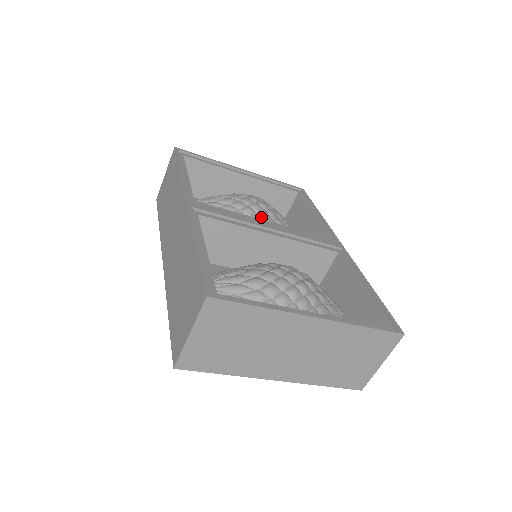
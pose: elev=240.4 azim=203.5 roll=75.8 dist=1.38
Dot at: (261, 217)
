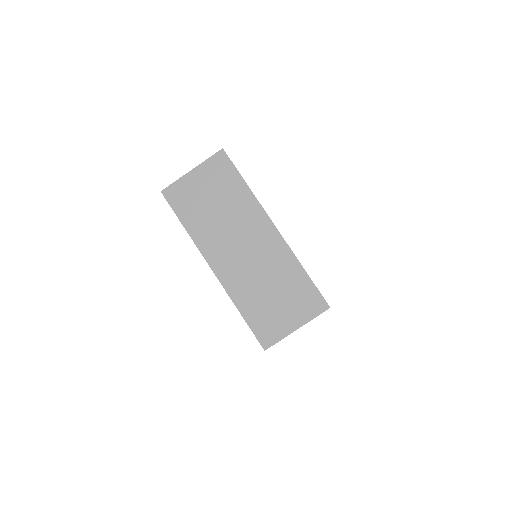
Dot at: occluded
